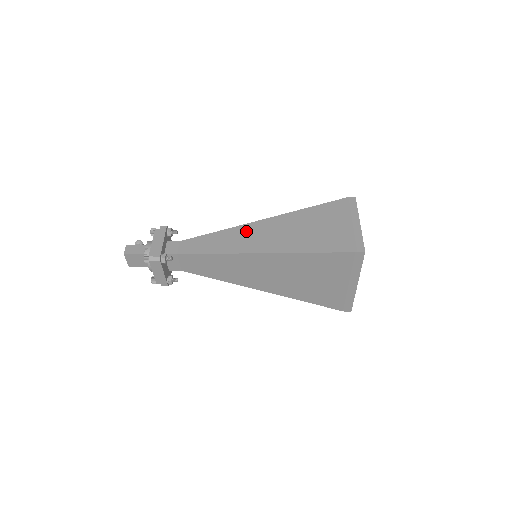
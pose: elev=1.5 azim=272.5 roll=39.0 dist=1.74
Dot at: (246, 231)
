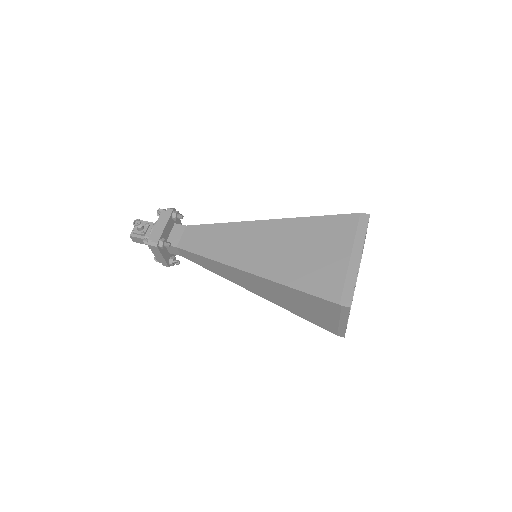
Dot at: (237, 274)
